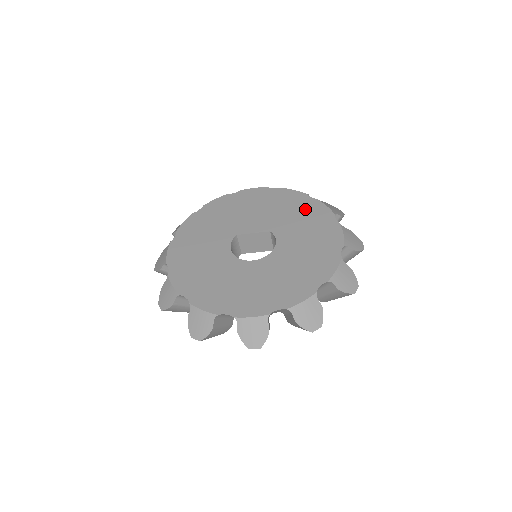
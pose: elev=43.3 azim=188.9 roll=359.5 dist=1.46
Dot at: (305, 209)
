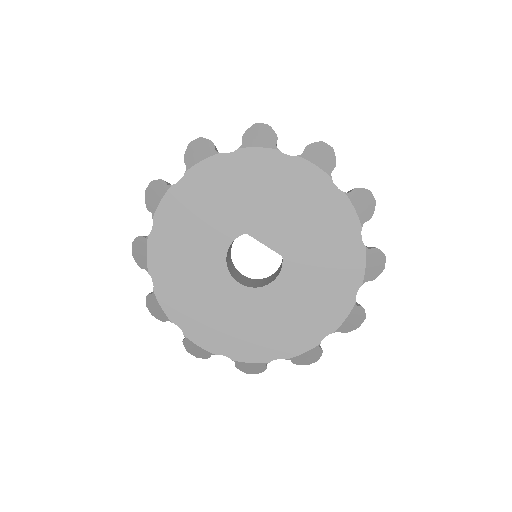
Dot at: (341, 253)
